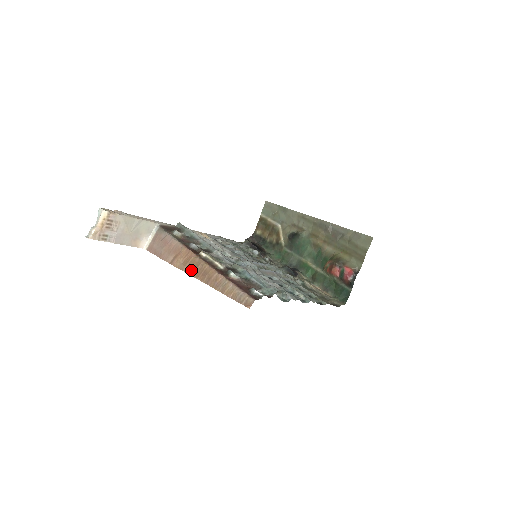
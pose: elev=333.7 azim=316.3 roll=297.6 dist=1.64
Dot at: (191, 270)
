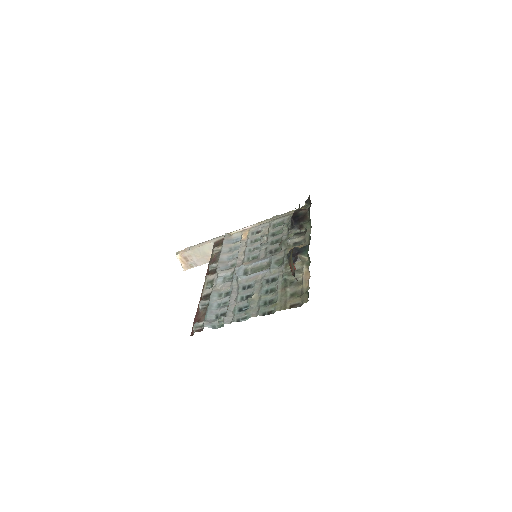
Dot at: occluded
